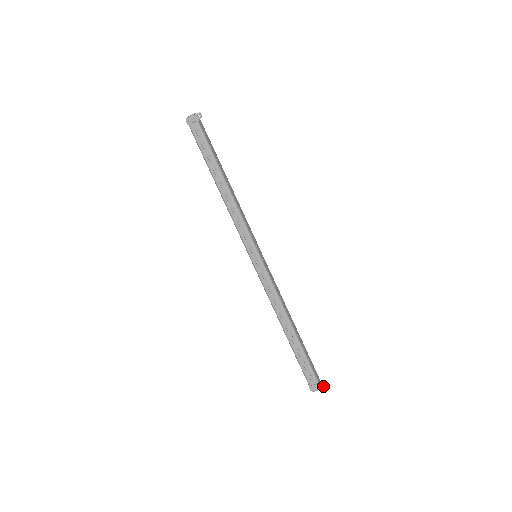
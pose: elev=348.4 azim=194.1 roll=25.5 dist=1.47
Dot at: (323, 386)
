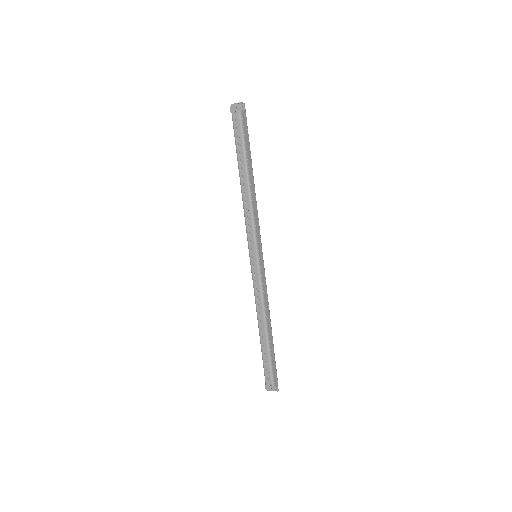
Dot at: (276, 390)
